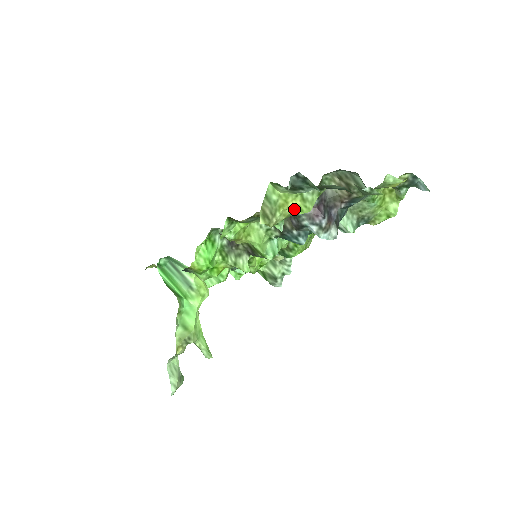
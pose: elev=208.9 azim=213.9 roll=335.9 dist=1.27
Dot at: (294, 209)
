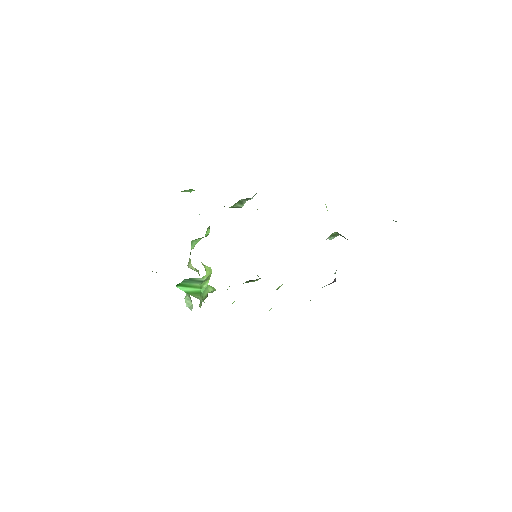
Dot at: occluded
